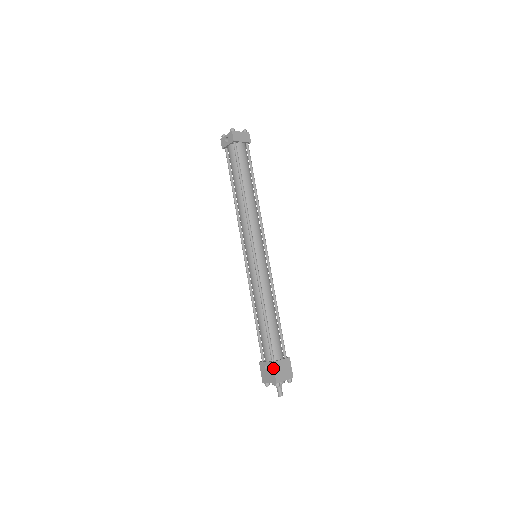
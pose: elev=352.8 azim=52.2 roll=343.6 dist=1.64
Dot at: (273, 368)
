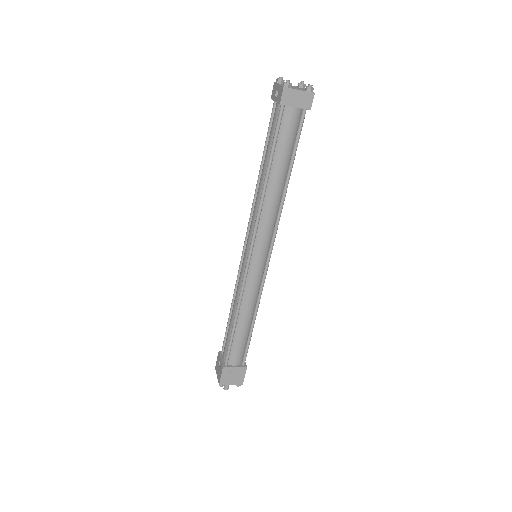
Dot at: (221, 372)
